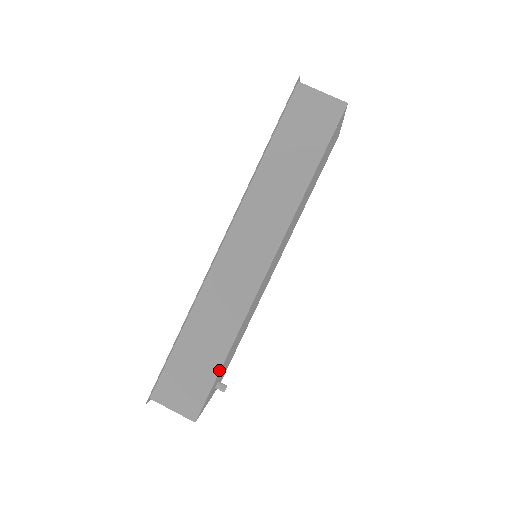
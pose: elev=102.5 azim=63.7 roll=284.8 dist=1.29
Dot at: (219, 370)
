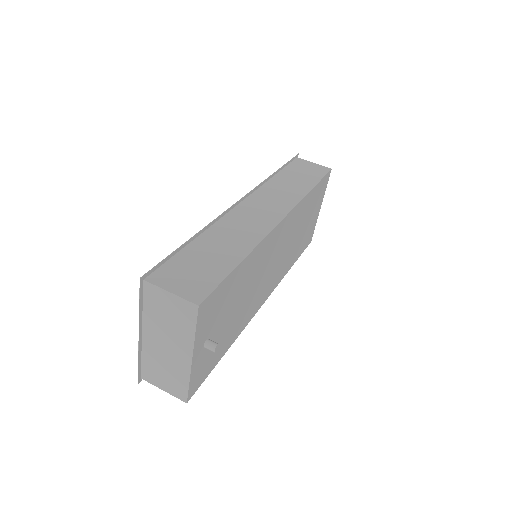
Dot at: (233, 269)
